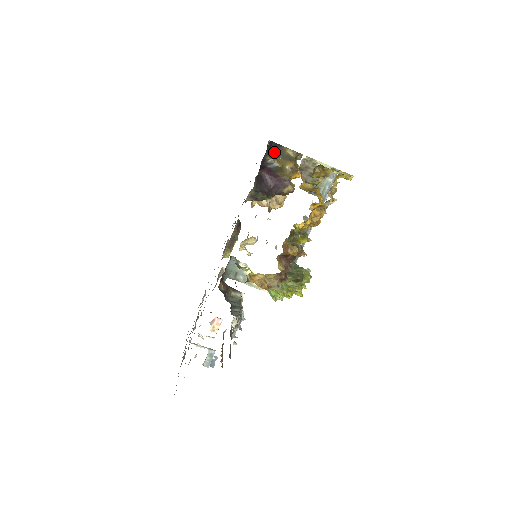
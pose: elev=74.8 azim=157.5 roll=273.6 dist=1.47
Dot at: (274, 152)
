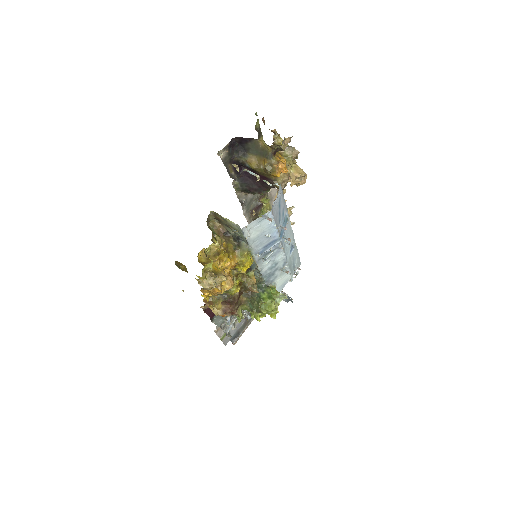
Dot at: (246, 148)
